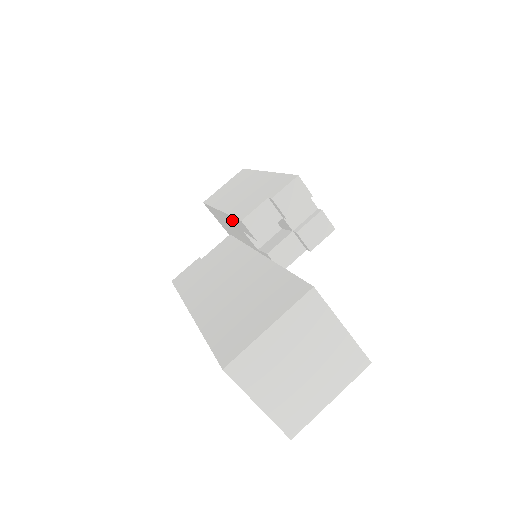
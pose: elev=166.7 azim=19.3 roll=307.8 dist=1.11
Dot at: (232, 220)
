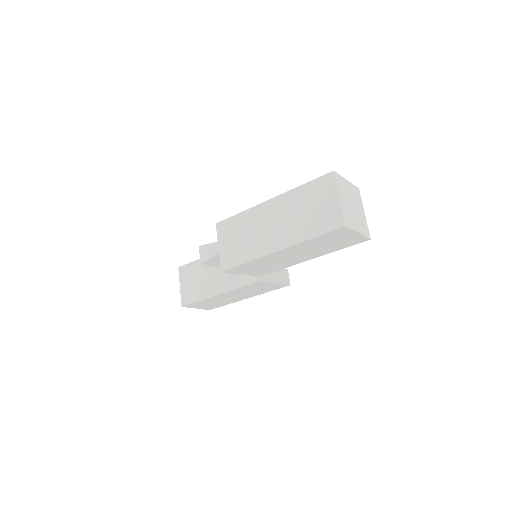
Dot at: occluded
